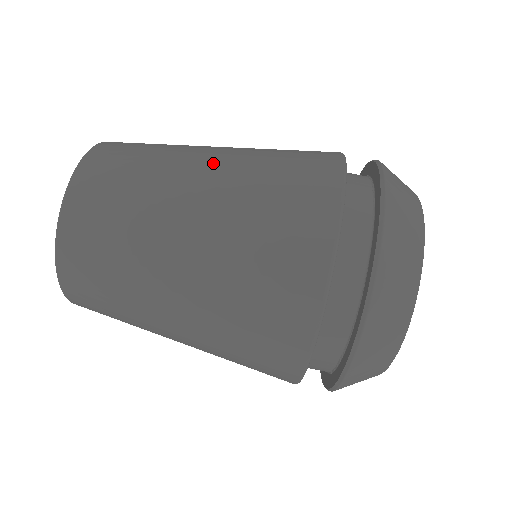
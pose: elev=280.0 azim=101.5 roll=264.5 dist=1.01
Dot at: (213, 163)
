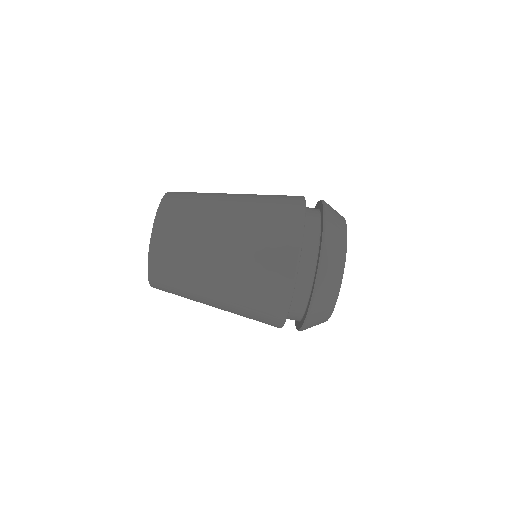
Dot at: (221, 273)
